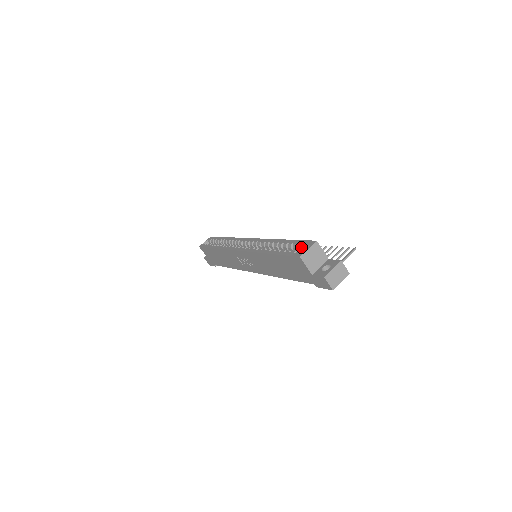
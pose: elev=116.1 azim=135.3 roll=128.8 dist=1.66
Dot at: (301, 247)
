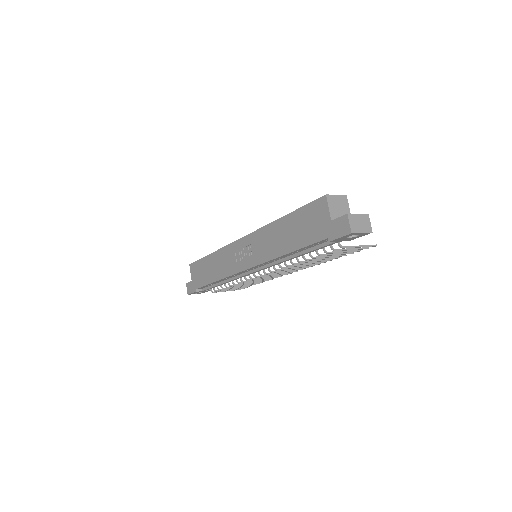
Dot at: occluded
